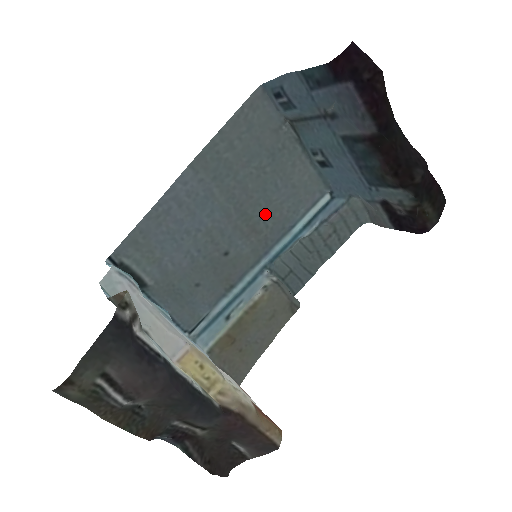
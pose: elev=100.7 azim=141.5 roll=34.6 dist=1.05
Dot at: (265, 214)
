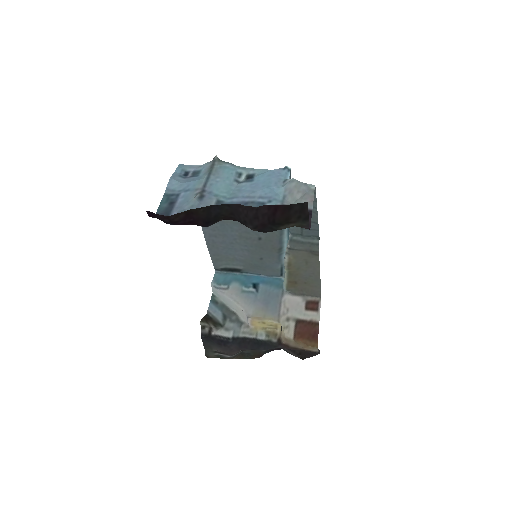
Dot at: occluded
